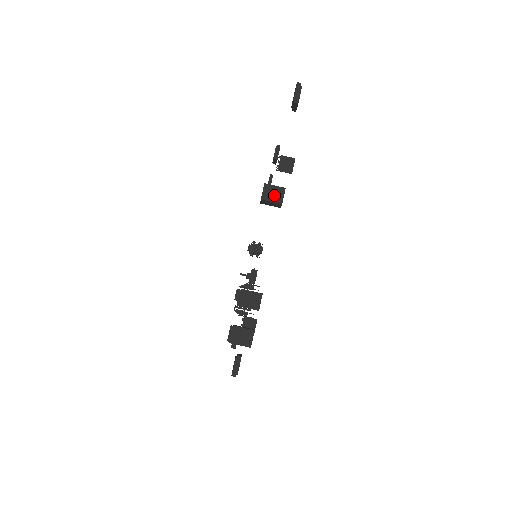
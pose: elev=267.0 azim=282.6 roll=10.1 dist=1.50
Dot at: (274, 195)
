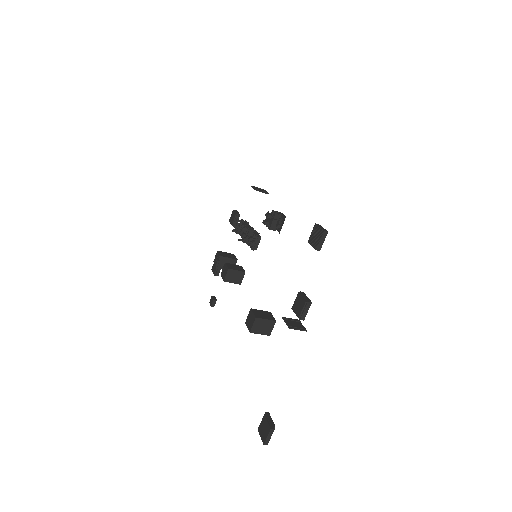
Dot at: occluded
